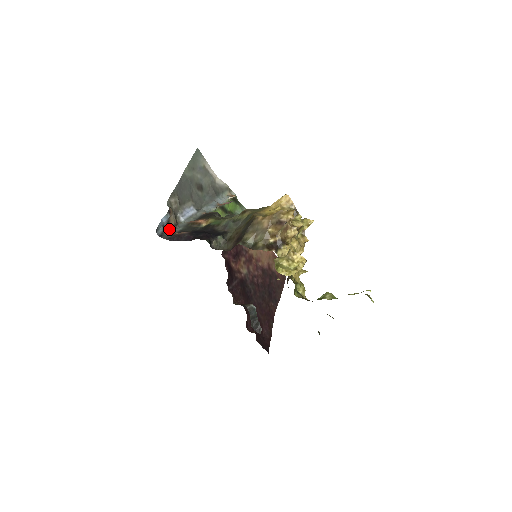
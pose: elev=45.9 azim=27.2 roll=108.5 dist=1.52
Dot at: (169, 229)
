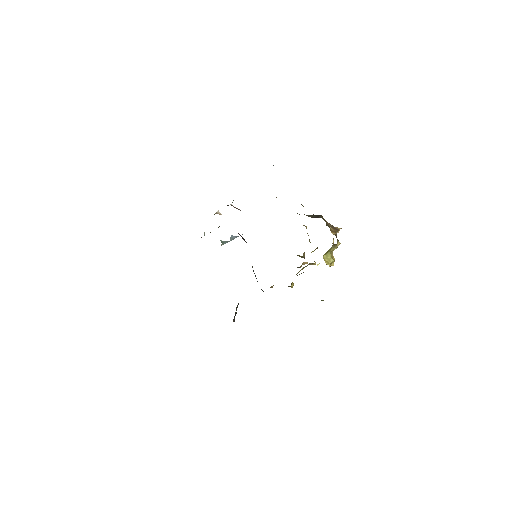
Dot at: occluded
